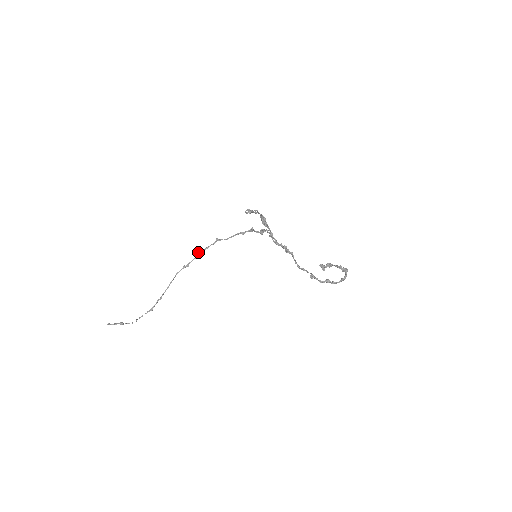
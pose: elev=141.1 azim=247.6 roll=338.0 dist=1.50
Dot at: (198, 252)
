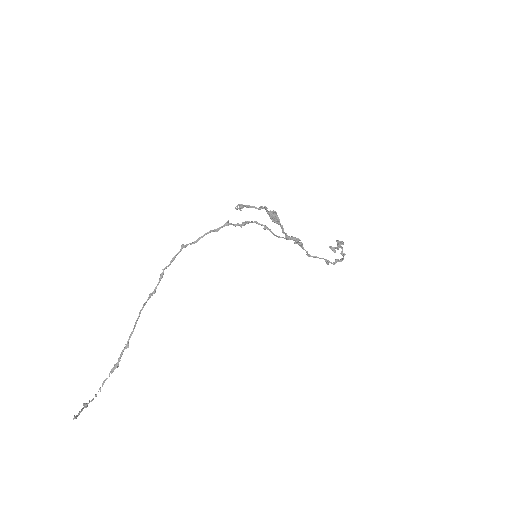
Dot at: (162, 269)
